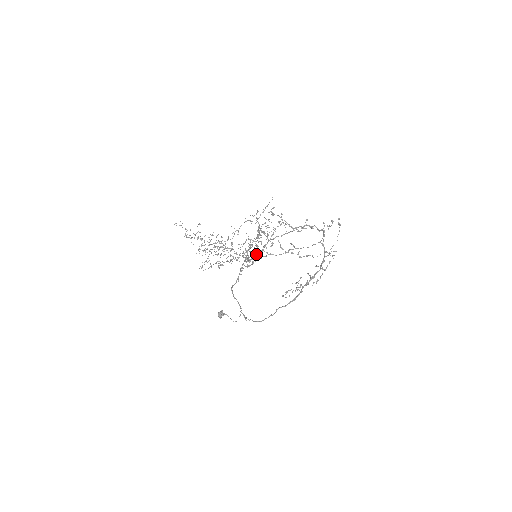
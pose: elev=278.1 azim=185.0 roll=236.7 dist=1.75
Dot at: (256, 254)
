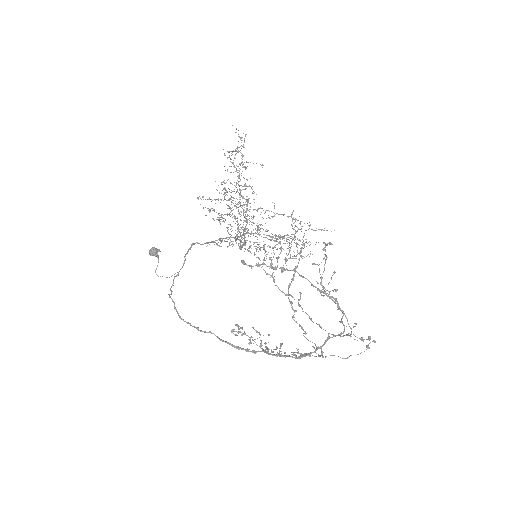
Dot at: occluded
